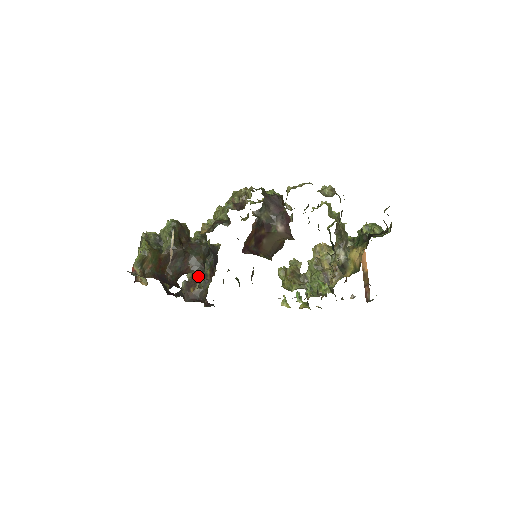
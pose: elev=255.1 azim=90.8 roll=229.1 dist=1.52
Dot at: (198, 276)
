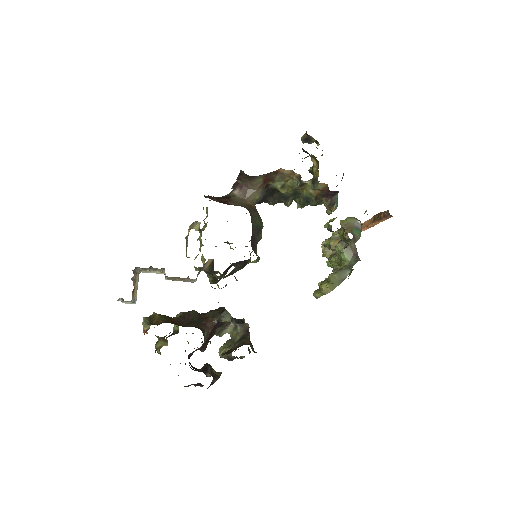
Dot at: (220, 314)
